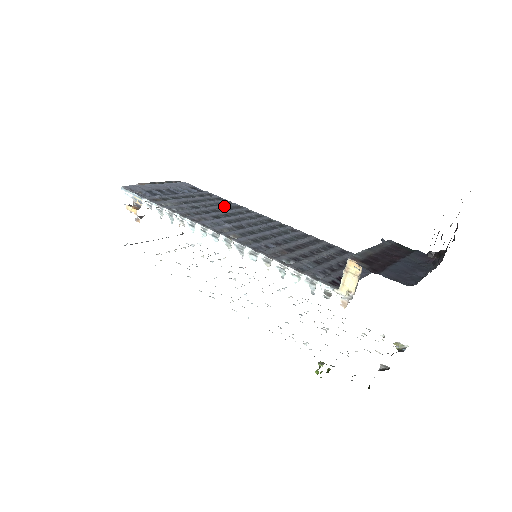
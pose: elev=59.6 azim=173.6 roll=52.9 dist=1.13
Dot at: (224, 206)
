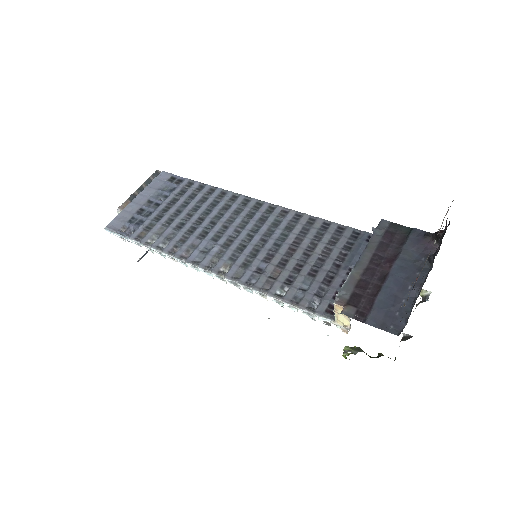
Dot at: (208, 203)
